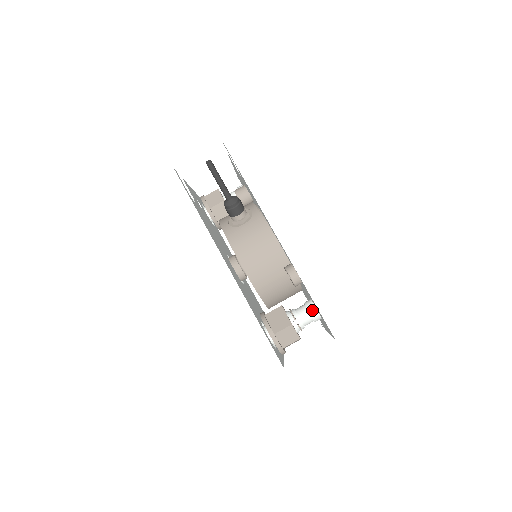
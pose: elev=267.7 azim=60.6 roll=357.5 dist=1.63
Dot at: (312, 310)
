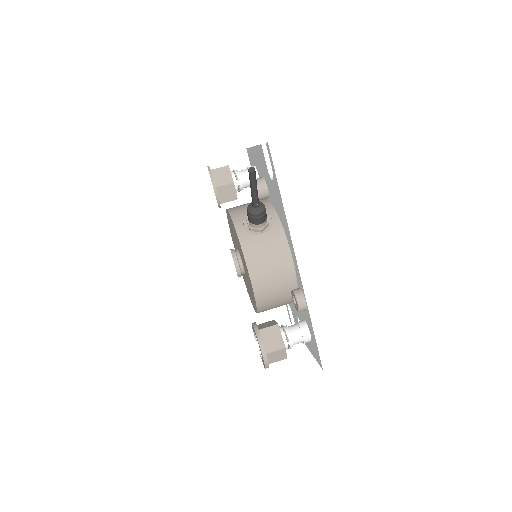
Dot at: (306, 335)
